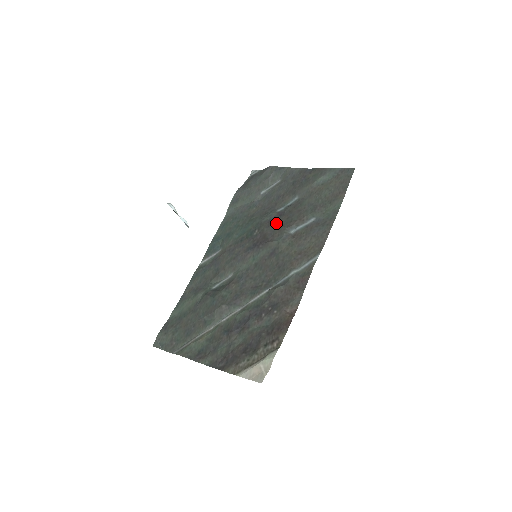
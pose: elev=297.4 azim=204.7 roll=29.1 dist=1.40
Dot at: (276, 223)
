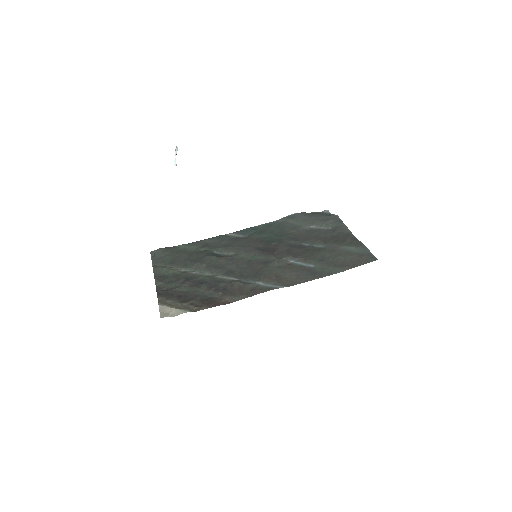
Dot at: (291, 249)
